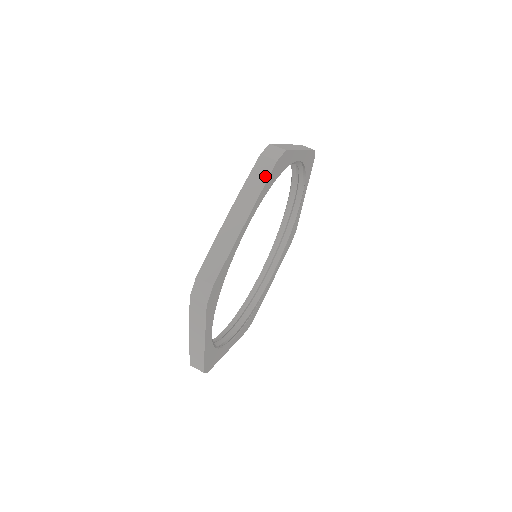
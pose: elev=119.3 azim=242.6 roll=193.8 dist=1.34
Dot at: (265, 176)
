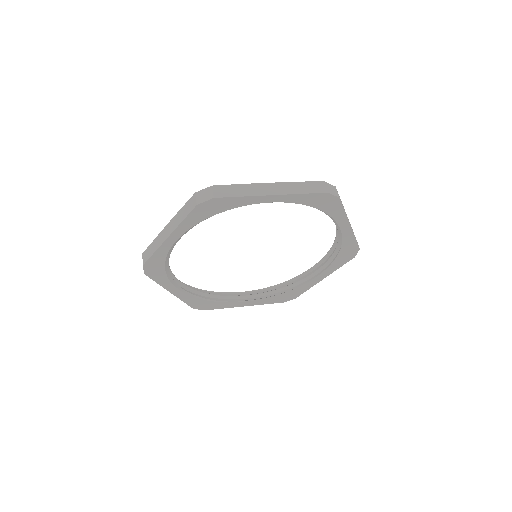
Dot at: (188, 212)
